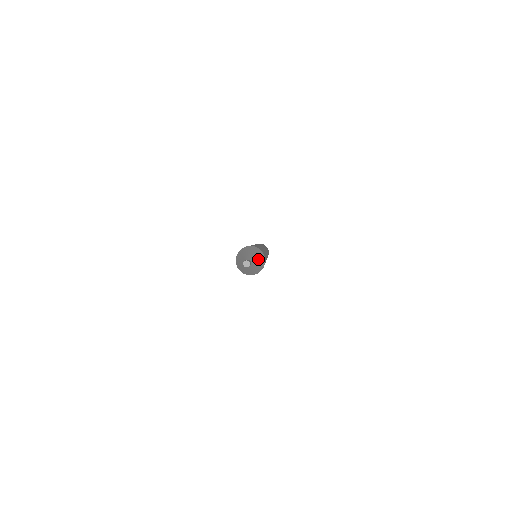
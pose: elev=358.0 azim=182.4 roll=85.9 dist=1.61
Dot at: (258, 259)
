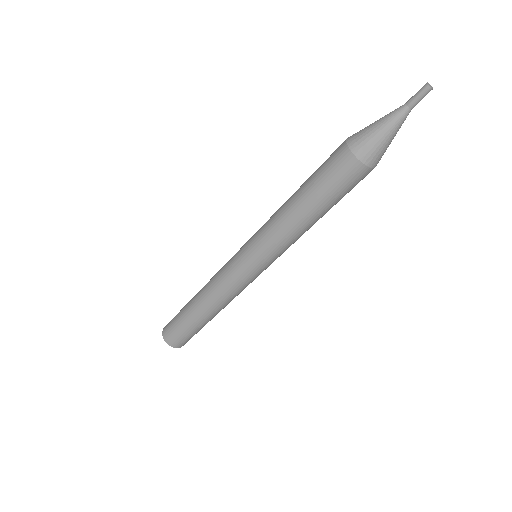
Dot at: occluded
